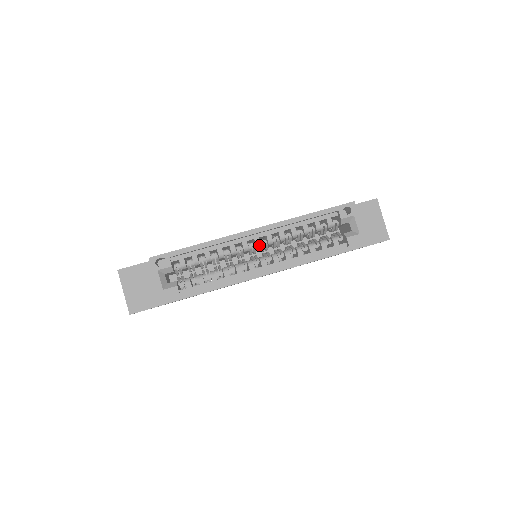
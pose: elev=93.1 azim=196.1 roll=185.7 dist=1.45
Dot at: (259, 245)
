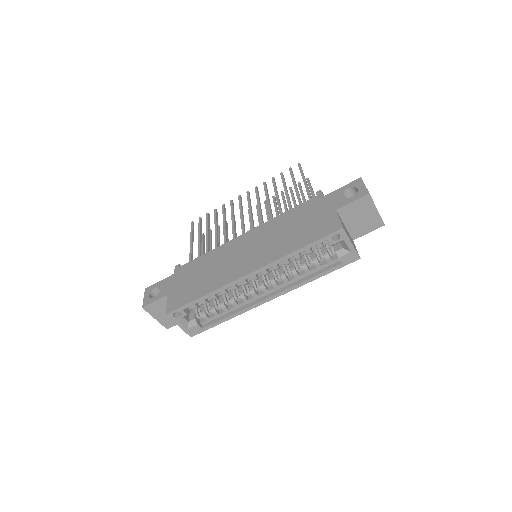
Dot at: occluded
